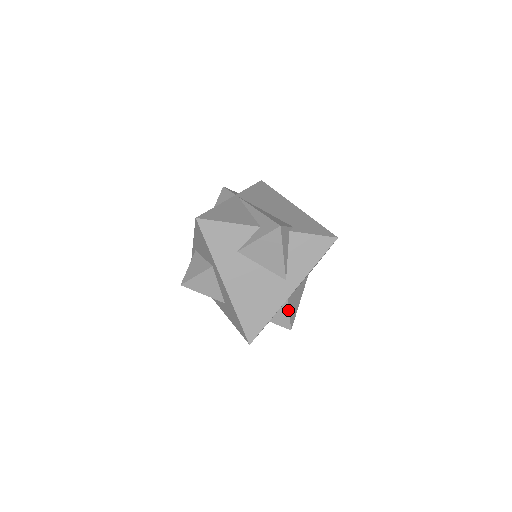
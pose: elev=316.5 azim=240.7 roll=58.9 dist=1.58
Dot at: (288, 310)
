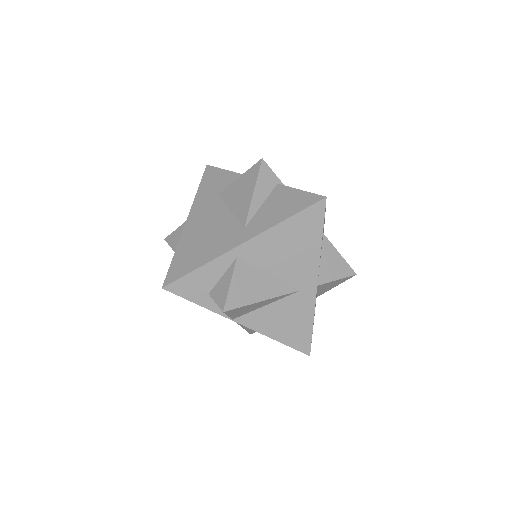
Dot at: (231, 276)
